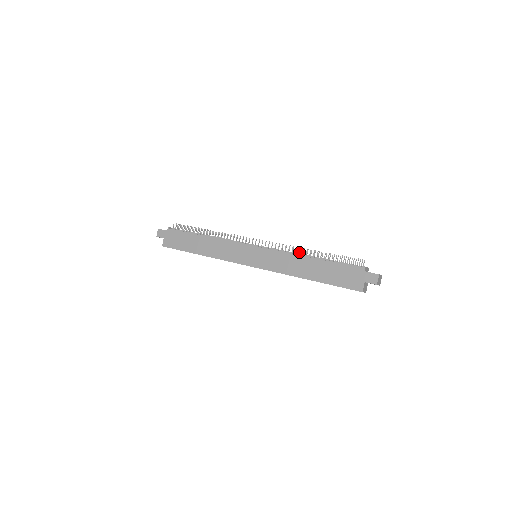
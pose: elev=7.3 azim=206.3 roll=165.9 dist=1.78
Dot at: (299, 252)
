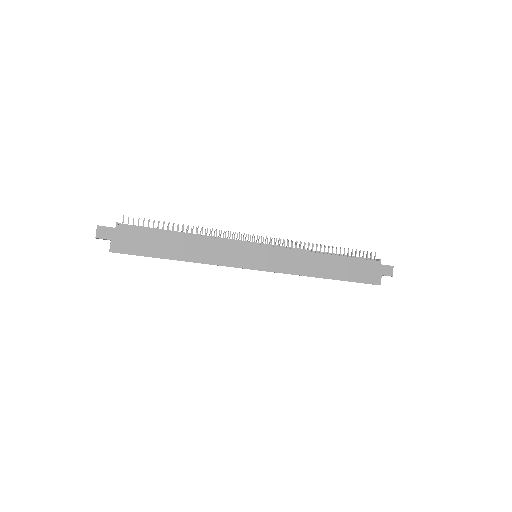
Dot at: (312, 248)
